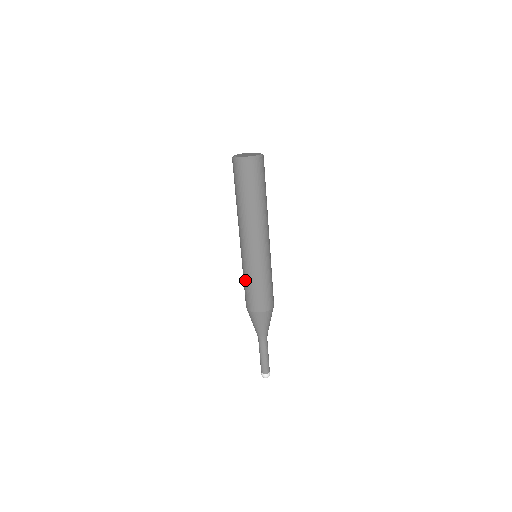
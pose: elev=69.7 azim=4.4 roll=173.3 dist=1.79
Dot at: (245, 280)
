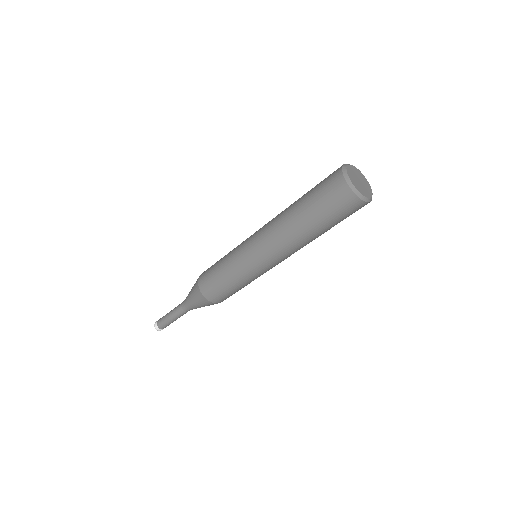
Dot at: (225, 271)
